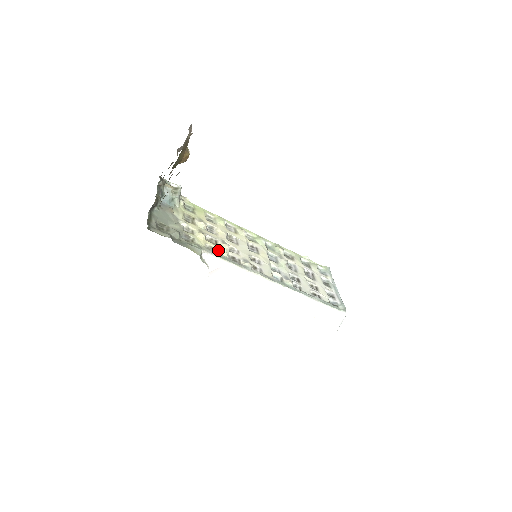
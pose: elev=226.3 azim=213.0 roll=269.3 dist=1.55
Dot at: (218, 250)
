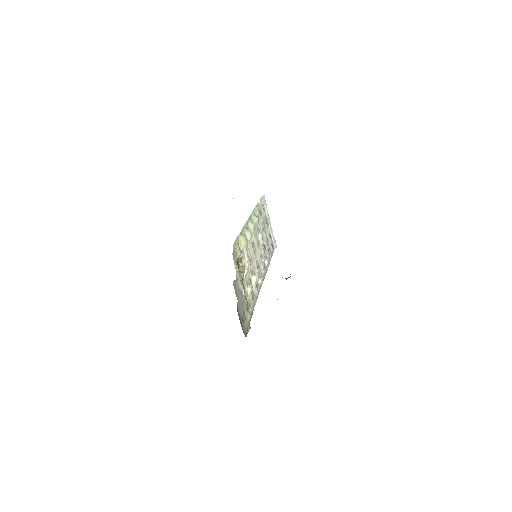
Dot at: (253, 290)
